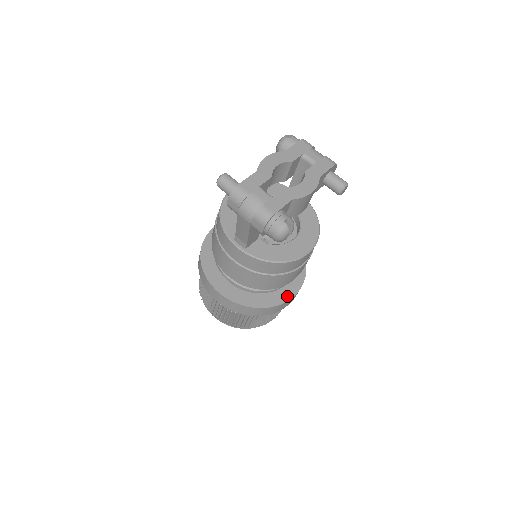
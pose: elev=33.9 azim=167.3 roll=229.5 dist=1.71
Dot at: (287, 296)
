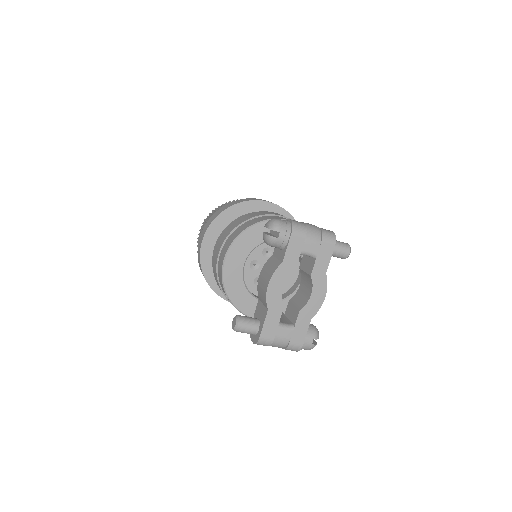
Dot at: occluded
